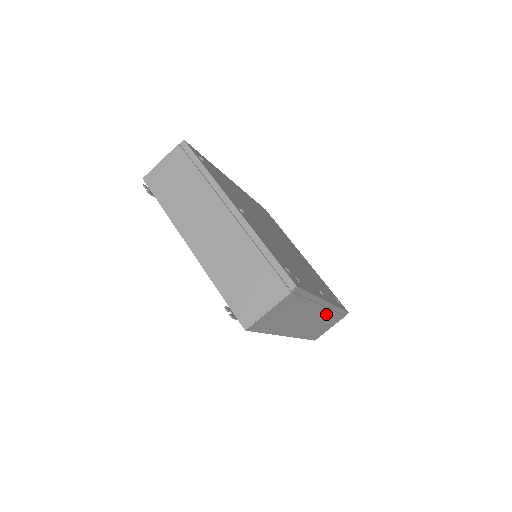
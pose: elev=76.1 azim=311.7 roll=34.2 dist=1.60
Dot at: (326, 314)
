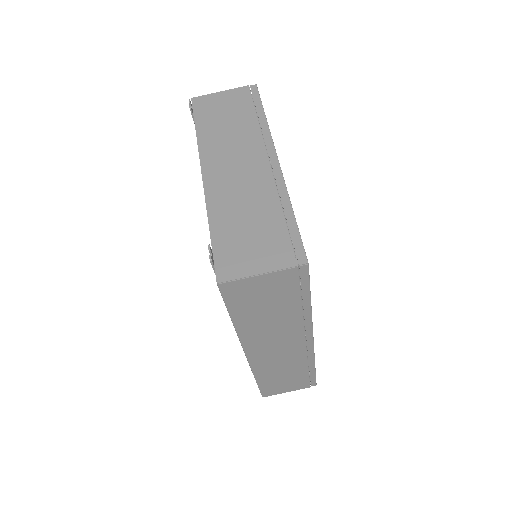
Dot at: (299, 359)
